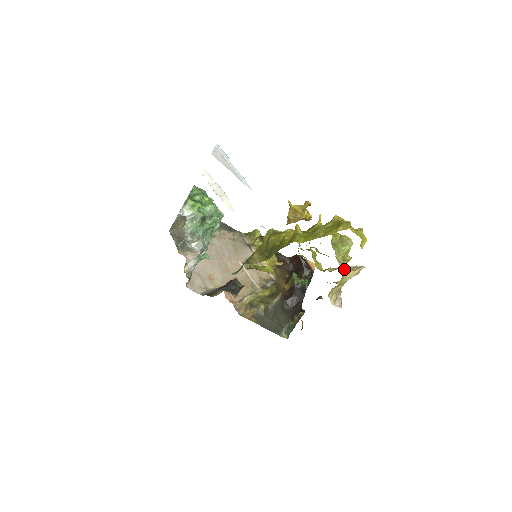
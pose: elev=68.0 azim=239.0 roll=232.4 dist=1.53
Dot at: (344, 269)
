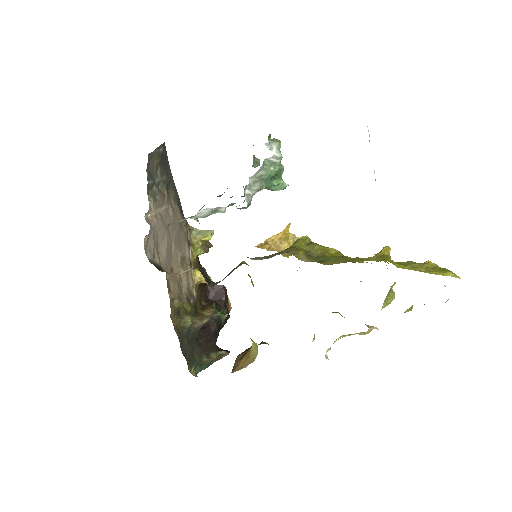
Dot at: occluded
